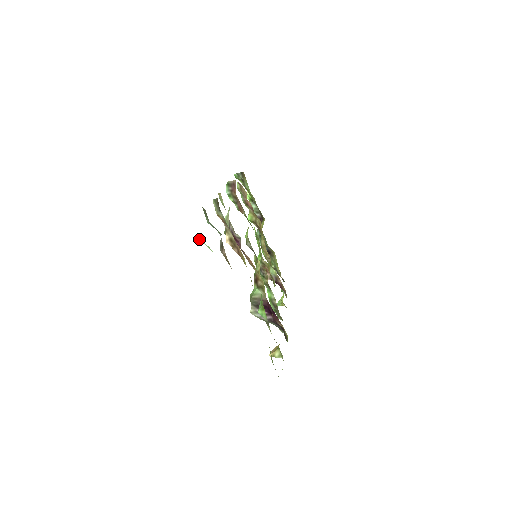
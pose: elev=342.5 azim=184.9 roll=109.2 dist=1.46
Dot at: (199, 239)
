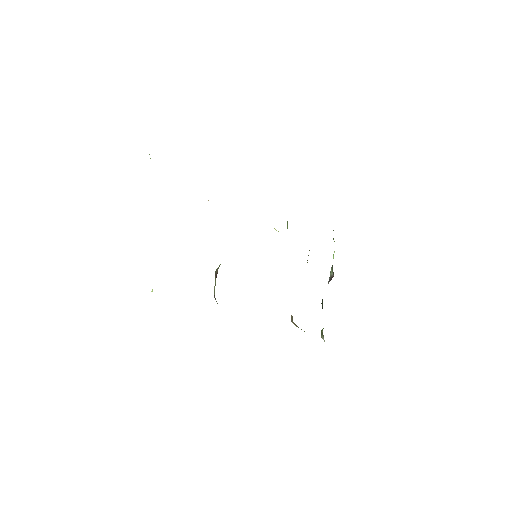
Dot at: occluded
